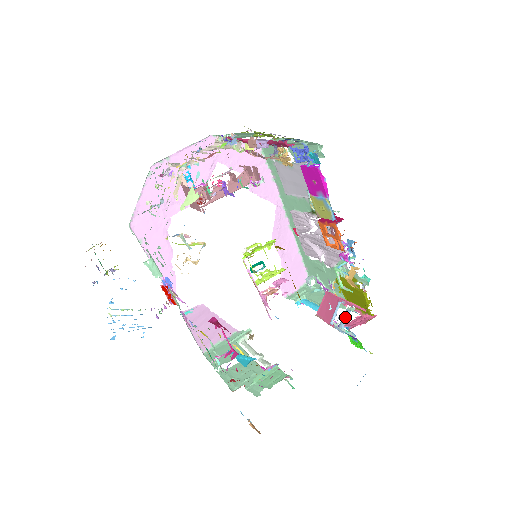
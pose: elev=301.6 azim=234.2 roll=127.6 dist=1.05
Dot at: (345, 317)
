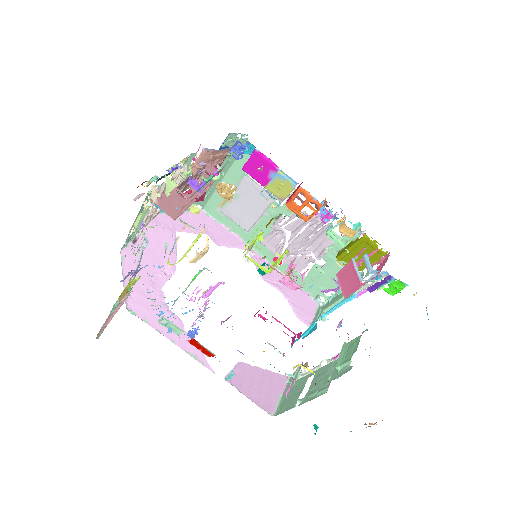
Dot at: (366, 260)
